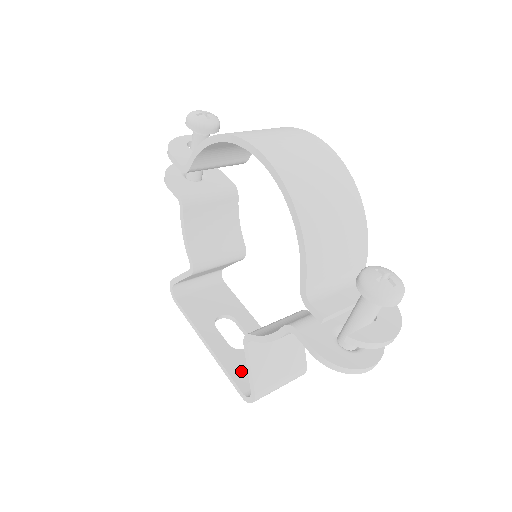
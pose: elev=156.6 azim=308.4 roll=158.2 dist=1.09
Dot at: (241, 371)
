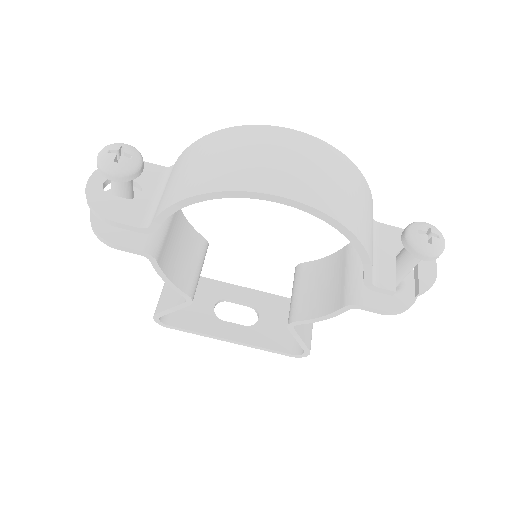
Dot at: (275, 339)
